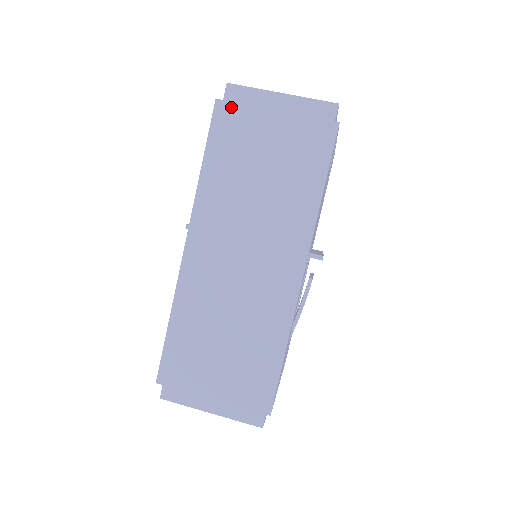
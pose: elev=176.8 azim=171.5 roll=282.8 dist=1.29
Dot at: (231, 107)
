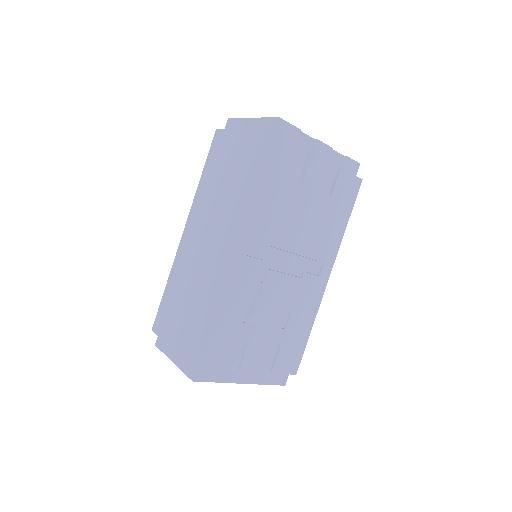
Dot at: (221, 133)
